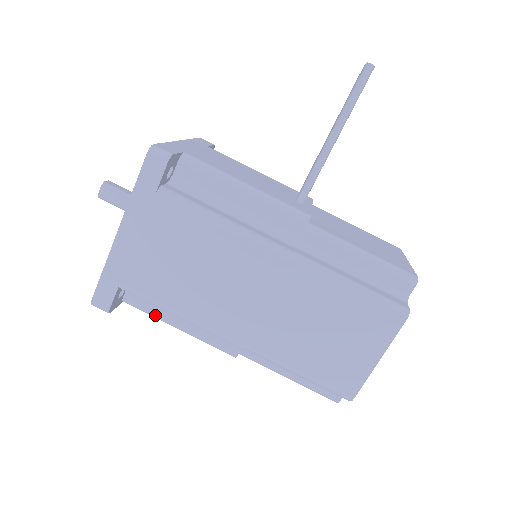
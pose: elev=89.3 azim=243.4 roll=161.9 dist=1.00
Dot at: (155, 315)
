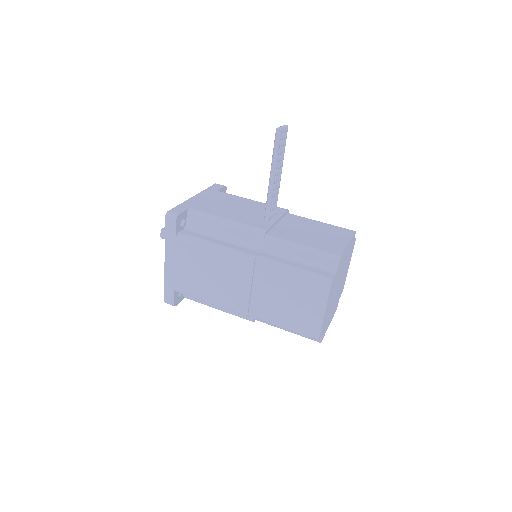
Dot at: (202, 303)
